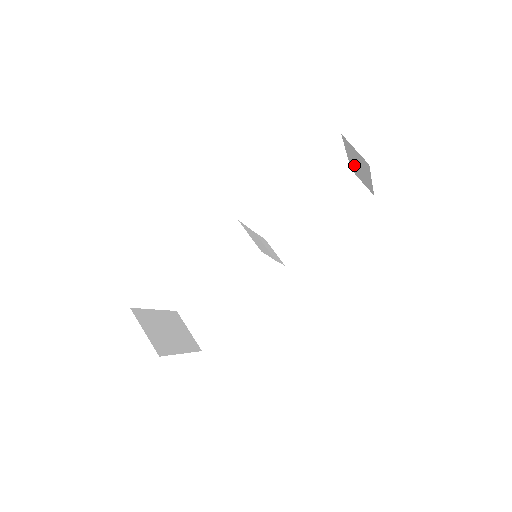
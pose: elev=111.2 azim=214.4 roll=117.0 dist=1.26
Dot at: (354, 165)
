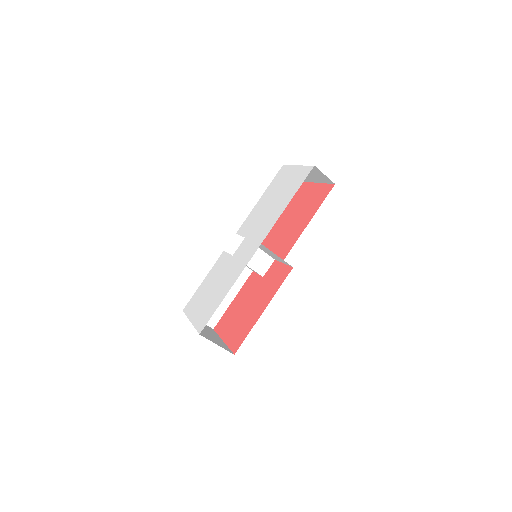
Dot at: occluded
